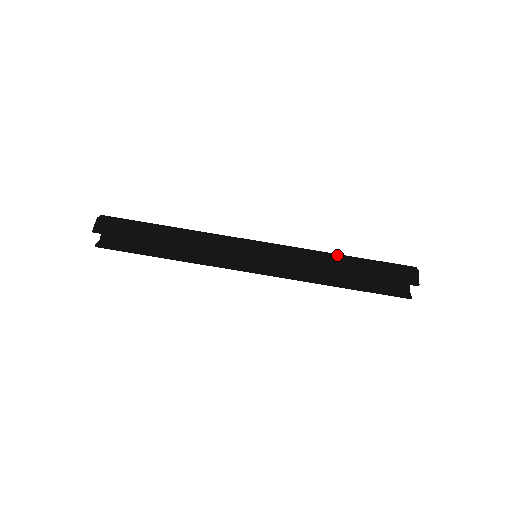
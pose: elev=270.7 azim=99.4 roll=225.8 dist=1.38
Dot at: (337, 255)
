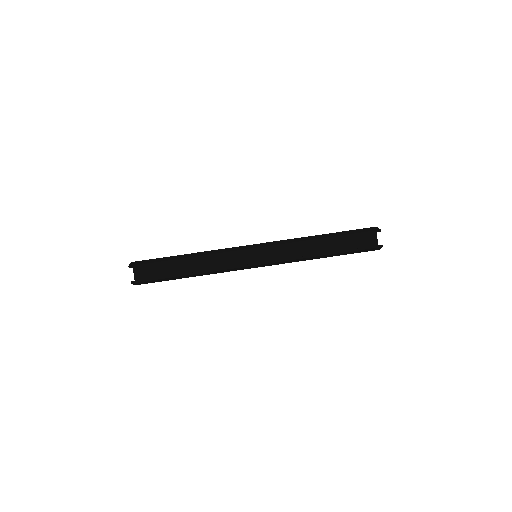
Dot at: occluded
